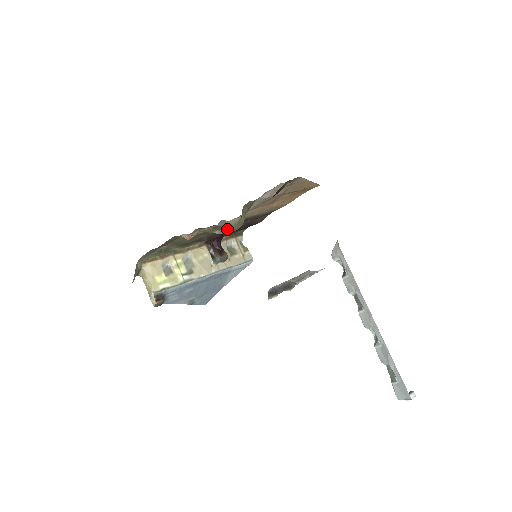
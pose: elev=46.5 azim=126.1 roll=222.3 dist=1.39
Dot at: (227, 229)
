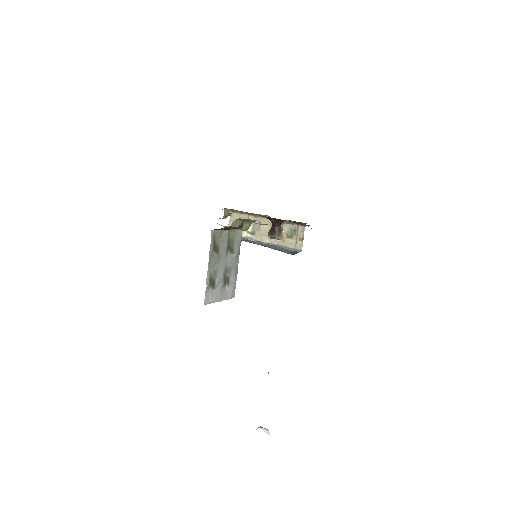
Dot at: occluded
